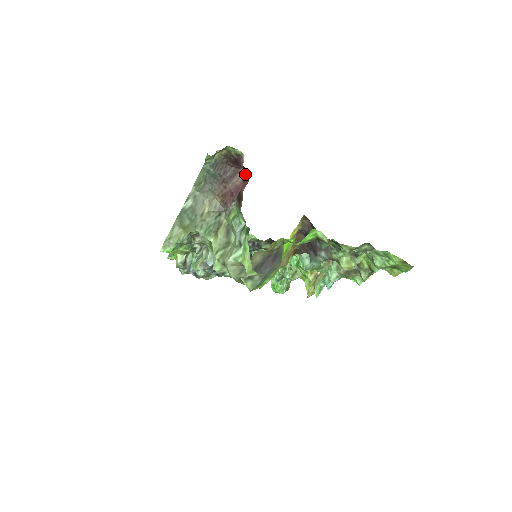
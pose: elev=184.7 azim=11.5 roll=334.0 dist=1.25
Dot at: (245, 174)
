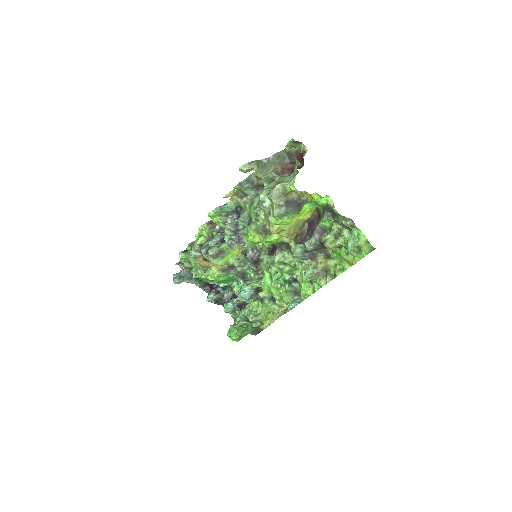
Dot at: (299, 166)
